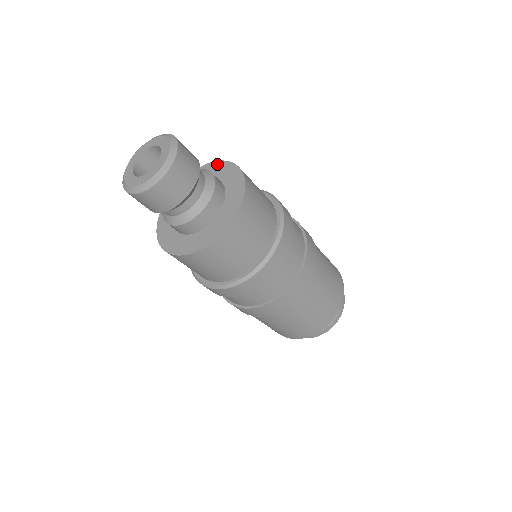
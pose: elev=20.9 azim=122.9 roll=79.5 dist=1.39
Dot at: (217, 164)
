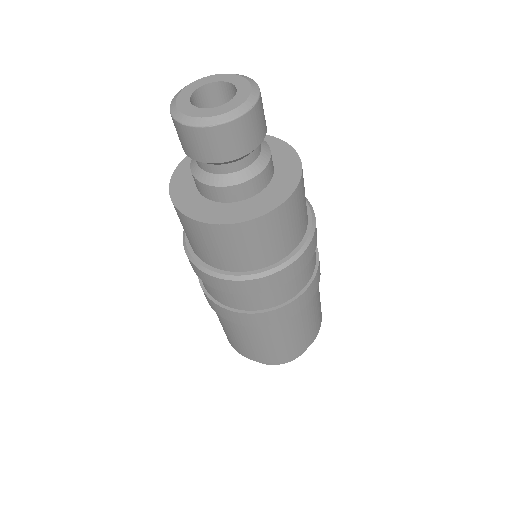
Dot at: (265, 138)
